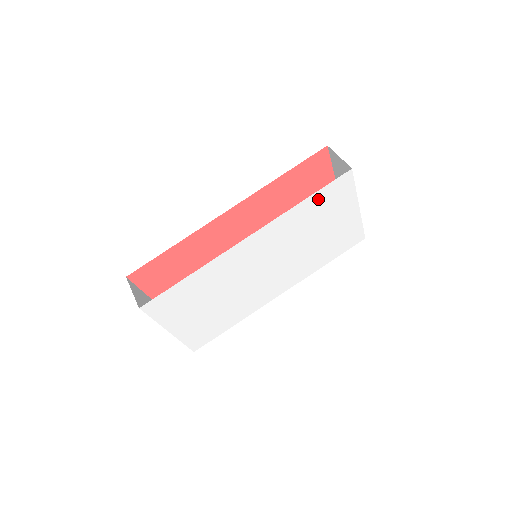
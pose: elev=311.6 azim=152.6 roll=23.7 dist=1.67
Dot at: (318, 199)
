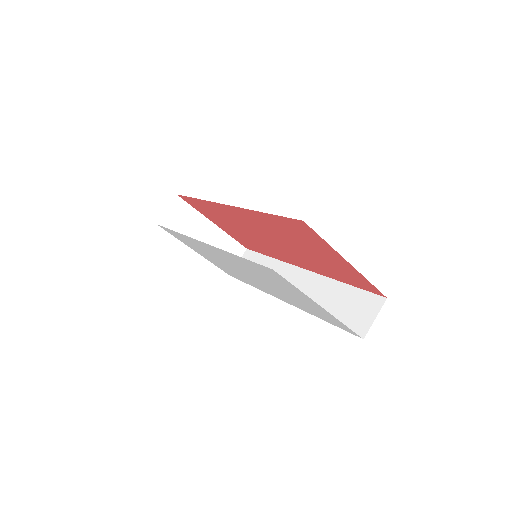
Dot at: (253, 265)
